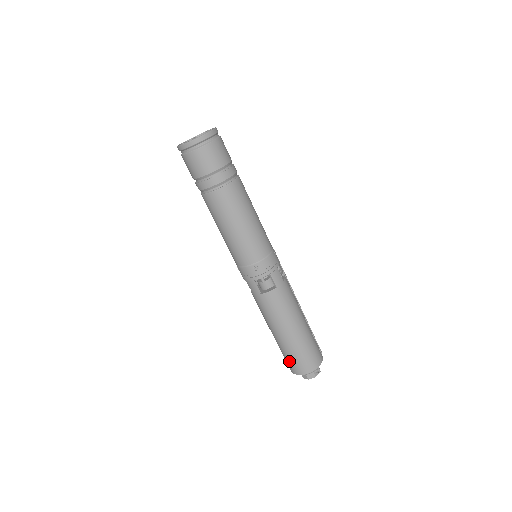
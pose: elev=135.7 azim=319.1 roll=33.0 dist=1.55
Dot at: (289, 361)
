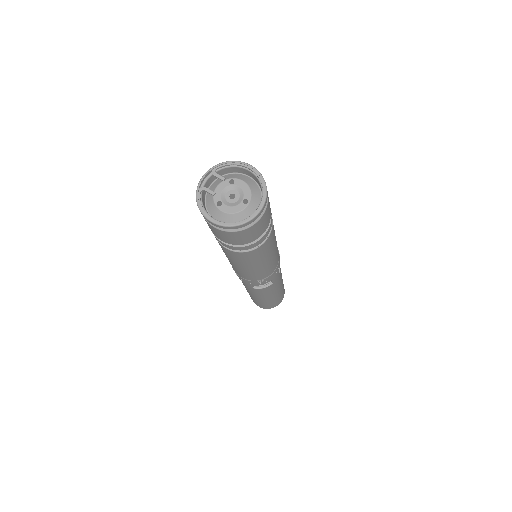
Dot at: (257, 303)
